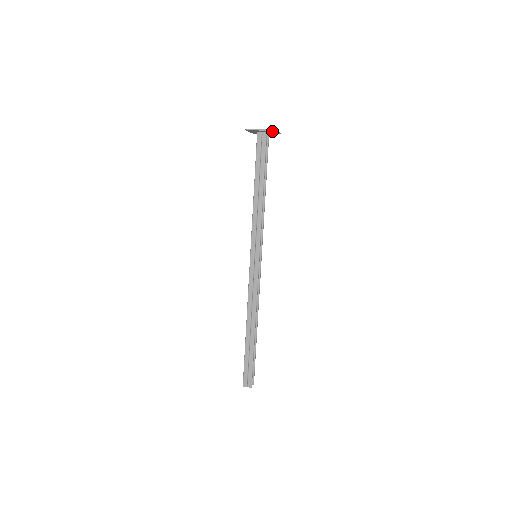
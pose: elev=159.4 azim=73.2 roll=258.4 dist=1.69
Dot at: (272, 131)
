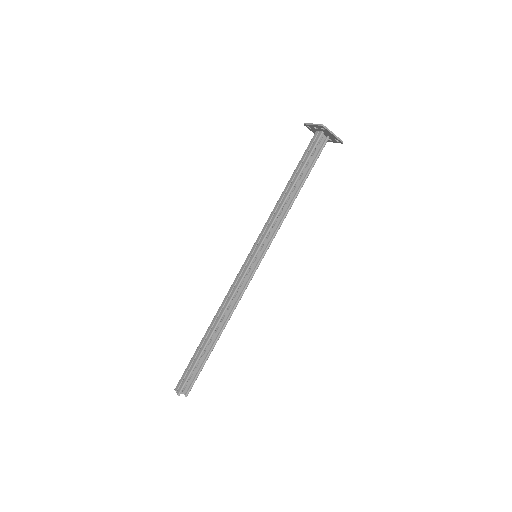
Dot at: (325, 129)
